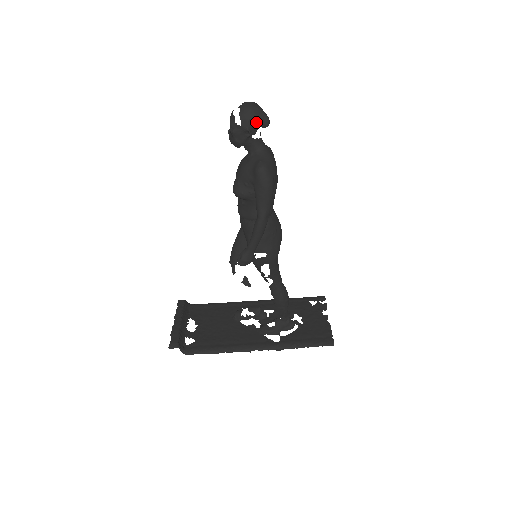
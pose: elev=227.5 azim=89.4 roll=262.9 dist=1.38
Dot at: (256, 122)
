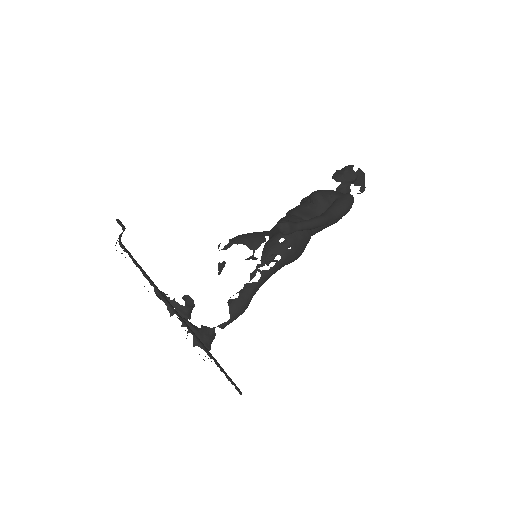
Dot at: (362, 181)
